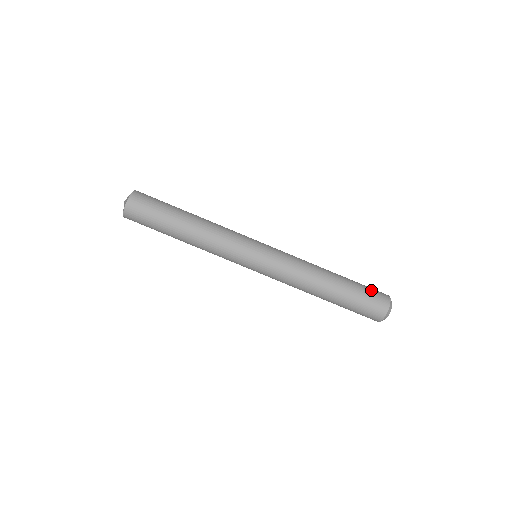
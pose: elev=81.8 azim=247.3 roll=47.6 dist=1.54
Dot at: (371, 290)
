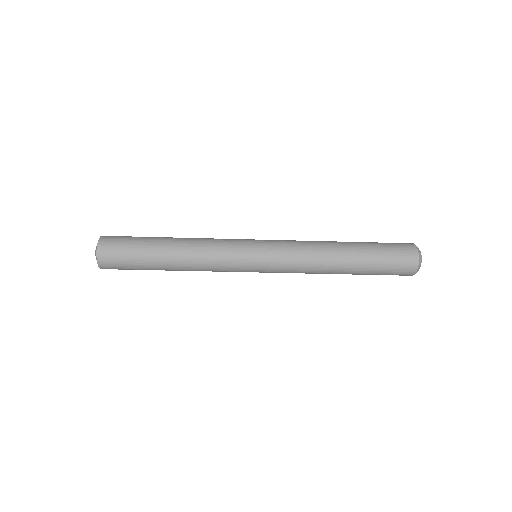
Dot at: (393, 269)
